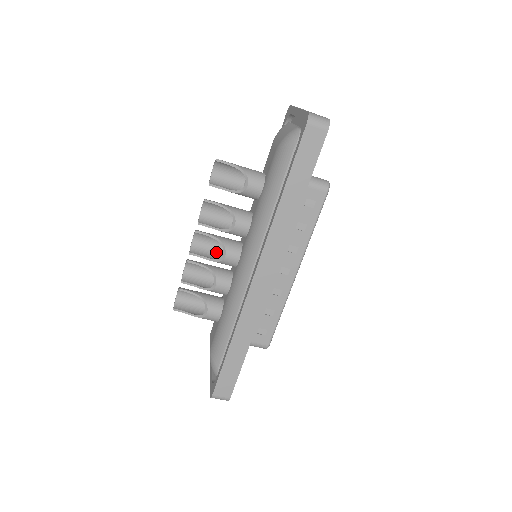
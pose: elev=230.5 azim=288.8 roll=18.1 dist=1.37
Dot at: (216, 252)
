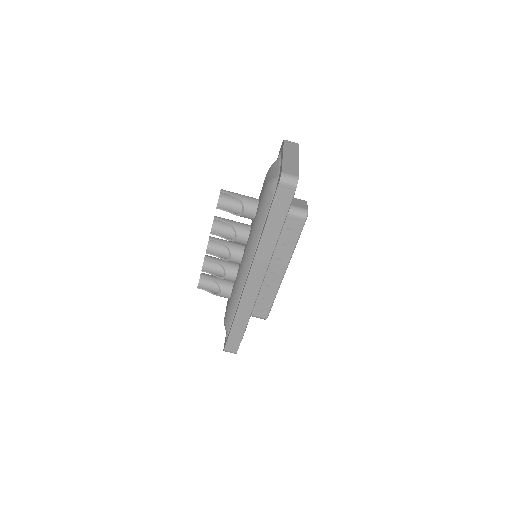
Dot at: (226, 251)
